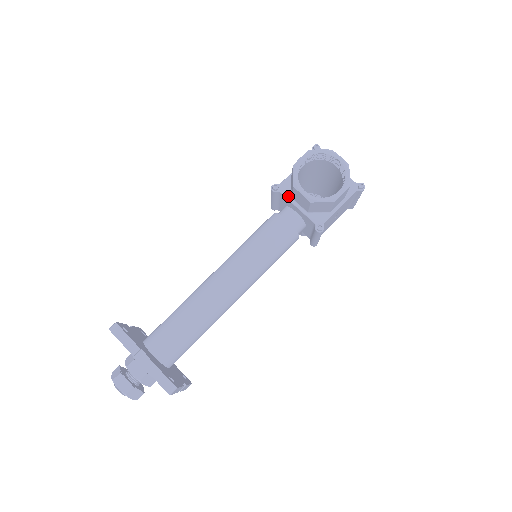
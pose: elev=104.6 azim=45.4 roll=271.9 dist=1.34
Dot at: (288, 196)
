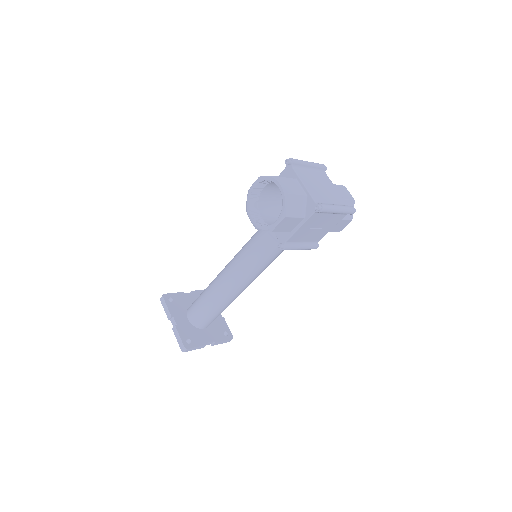
Dot at: occluded
